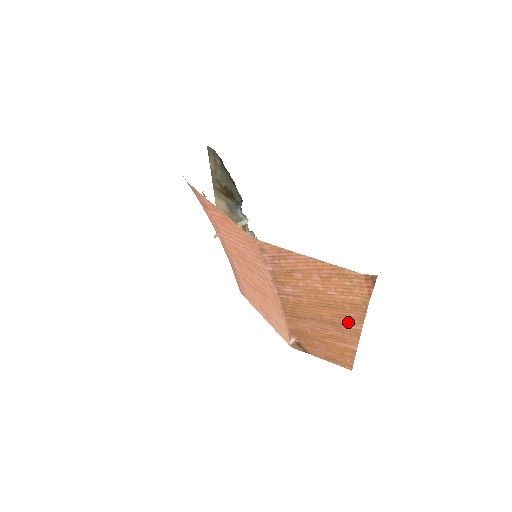
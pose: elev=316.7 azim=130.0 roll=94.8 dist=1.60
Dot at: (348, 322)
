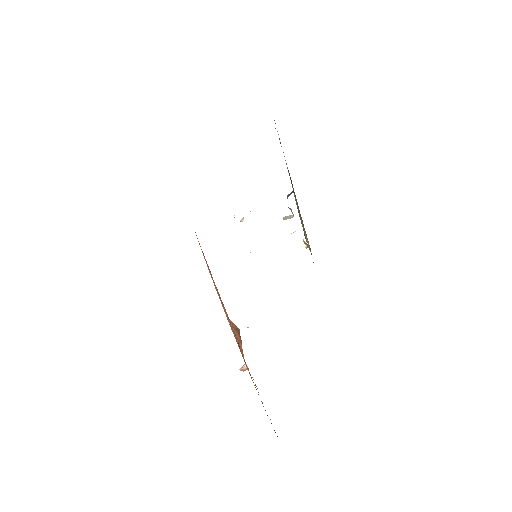
Dot at: occluded
